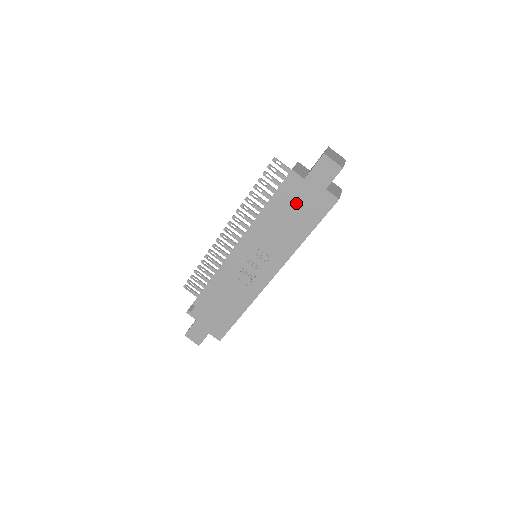
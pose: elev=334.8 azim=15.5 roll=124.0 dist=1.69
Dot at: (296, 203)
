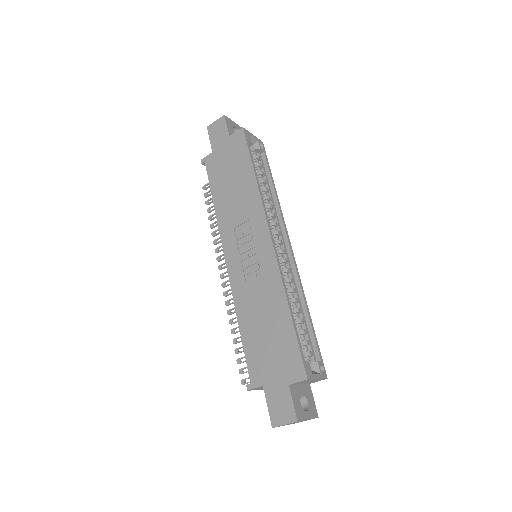
Dot at: (223, 170)
